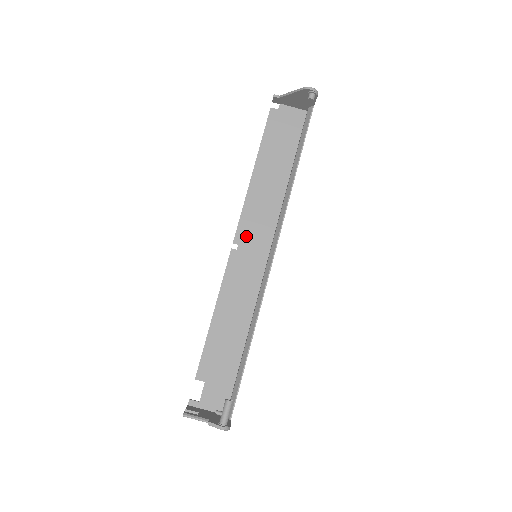
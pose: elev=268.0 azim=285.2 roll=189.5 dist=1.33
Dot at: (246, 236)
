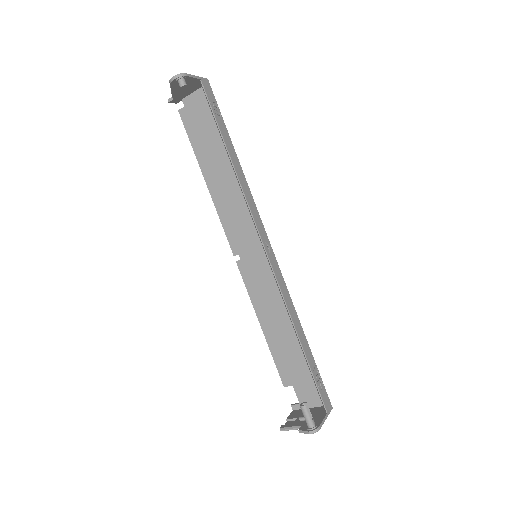
Dot at: (239, 242)
